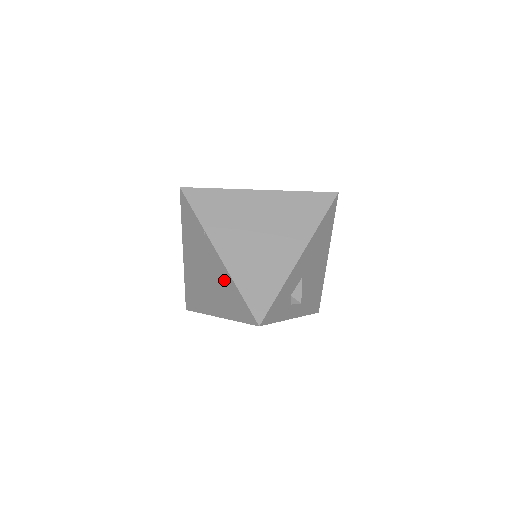
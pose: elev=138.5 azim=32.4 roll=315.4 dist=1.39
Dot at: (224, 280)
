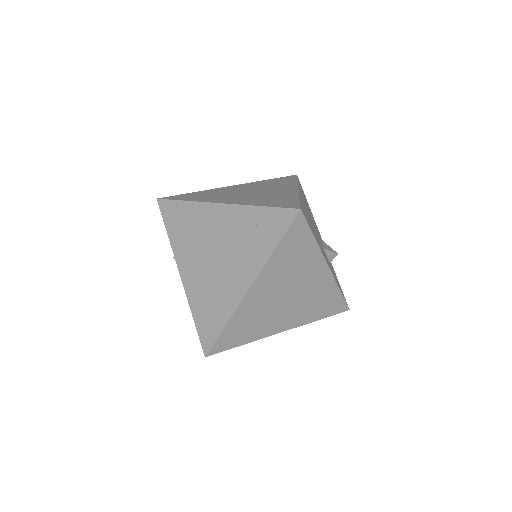
Dot at: occluded
